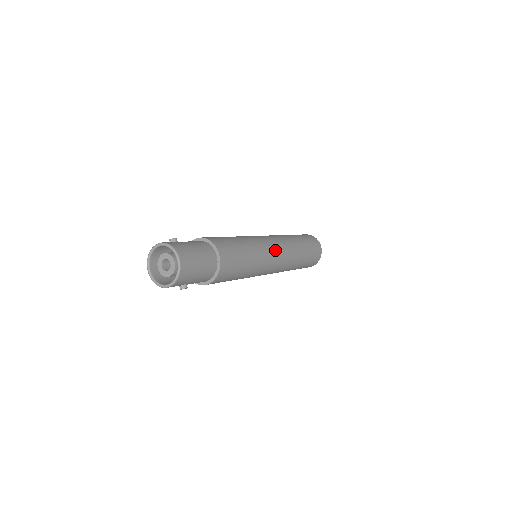
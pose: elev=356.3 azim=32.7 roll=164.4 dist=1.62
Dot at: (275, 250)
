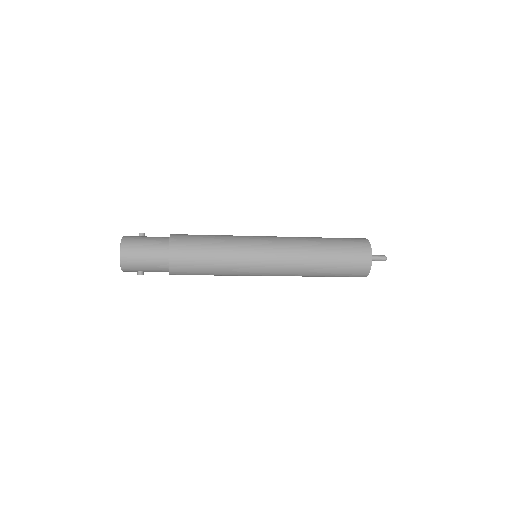
Dot at: (264, 253)
